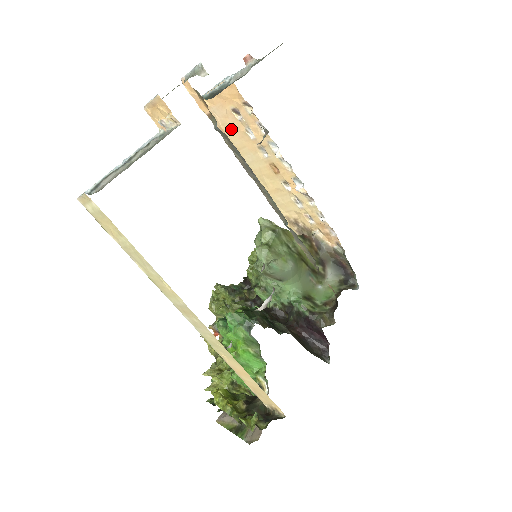
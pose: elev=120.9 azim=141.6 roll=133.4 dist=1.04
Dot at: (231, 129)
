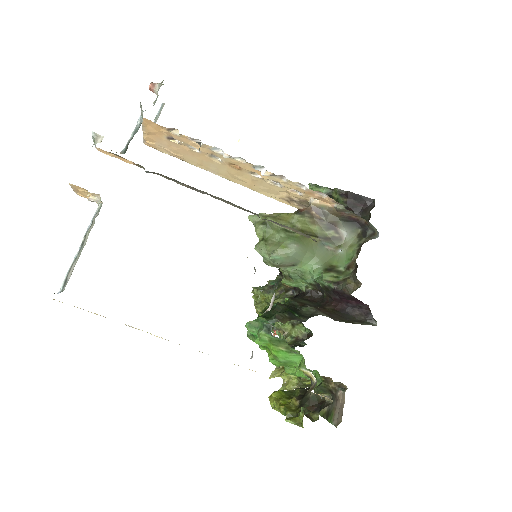
Dot at: (182, 153)
